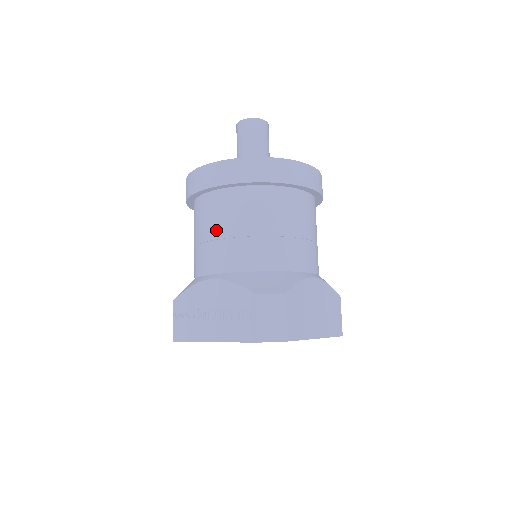
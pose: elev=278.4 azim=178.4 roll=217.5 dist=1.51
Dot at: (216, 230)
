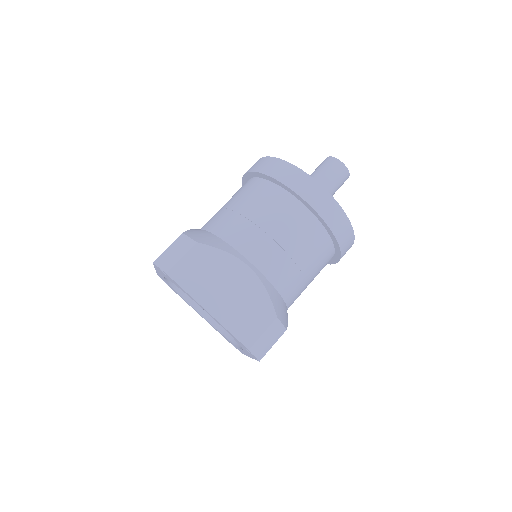
Dot at: occluded
